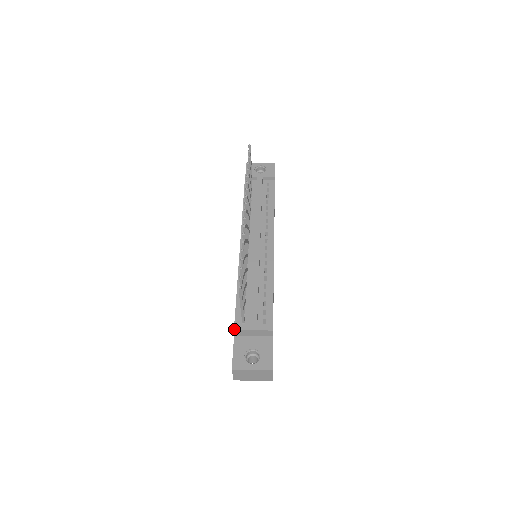
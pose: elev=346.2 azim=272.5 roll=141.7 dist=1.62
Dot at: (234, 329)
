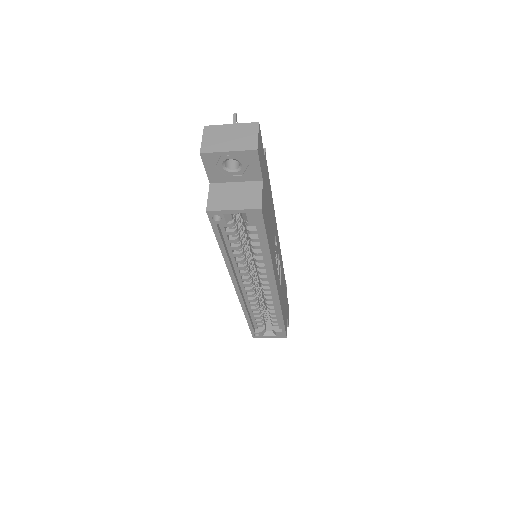
Dot at: occluded
